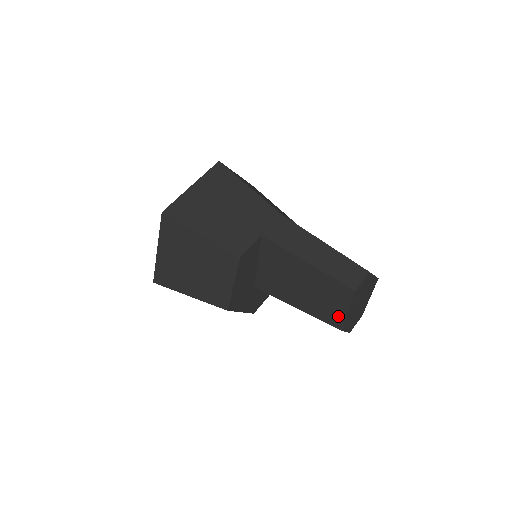
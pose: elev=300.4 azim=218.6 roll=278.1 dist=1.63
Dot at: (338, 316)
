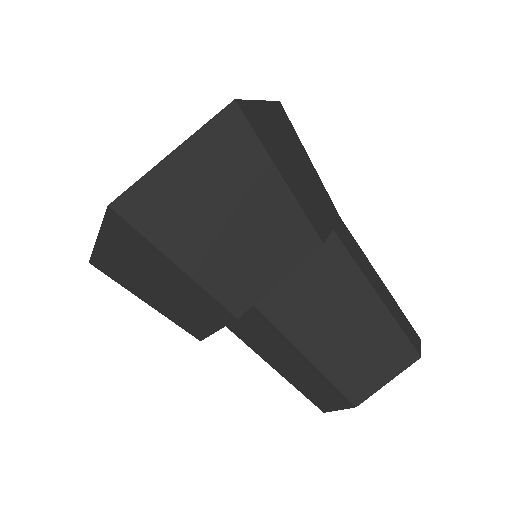
Dot at: (367, 384)
